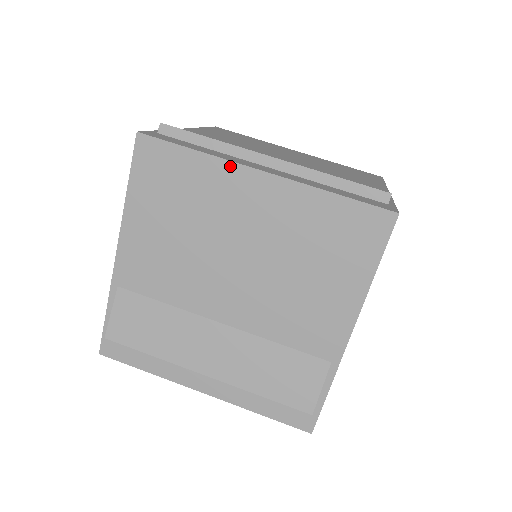
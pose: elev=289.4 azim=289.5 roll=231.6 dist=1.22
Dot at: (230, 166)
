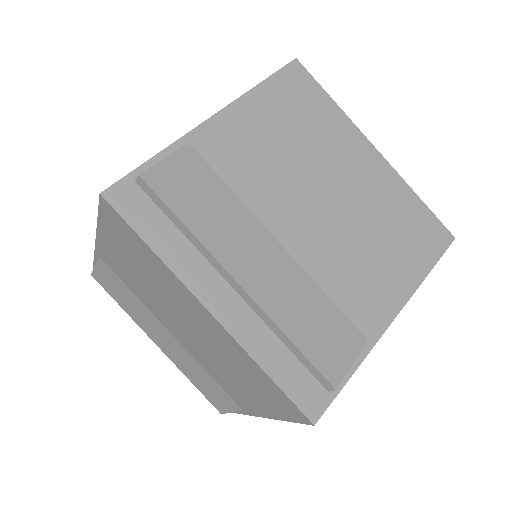
Dot at: (181, 284)
